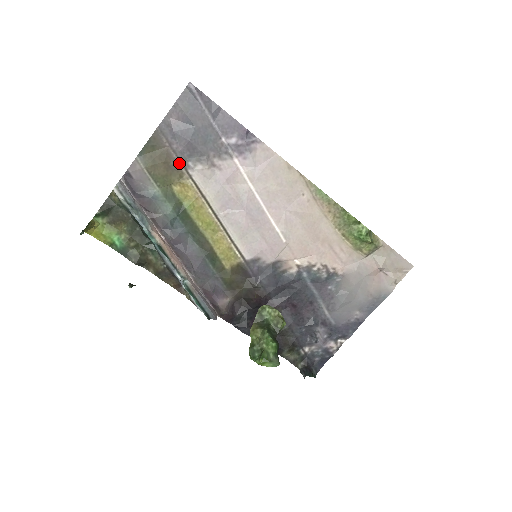
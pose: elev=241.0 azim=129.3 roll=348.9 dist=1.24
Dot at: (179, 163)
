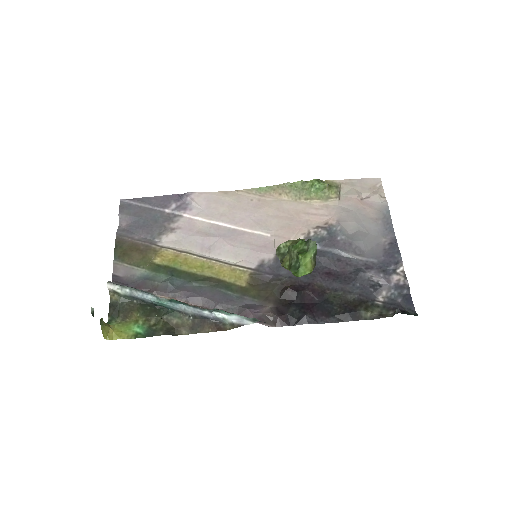
Dot at: (147, 244)
